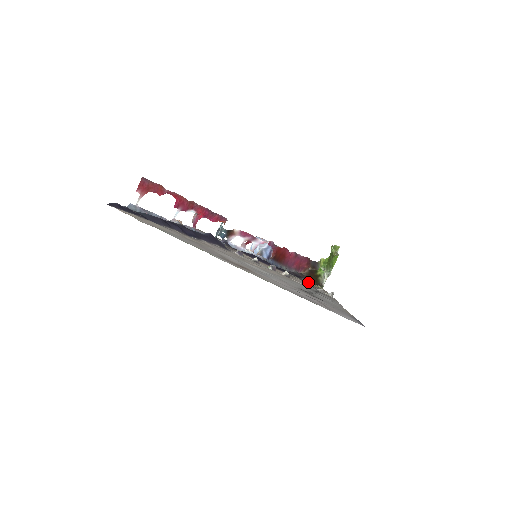
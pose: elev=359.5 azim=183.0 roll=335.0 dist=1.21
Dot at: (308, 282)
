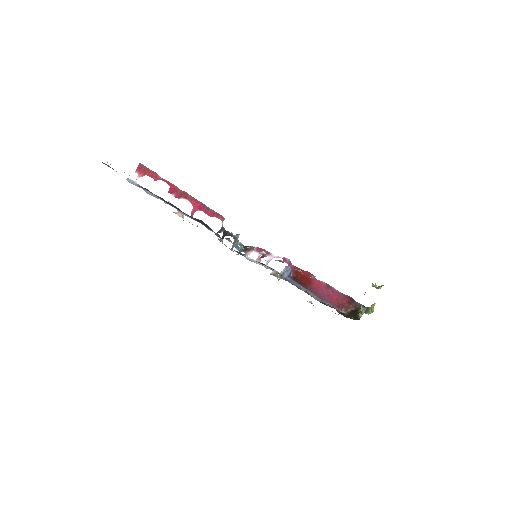
Dot at: occluded
